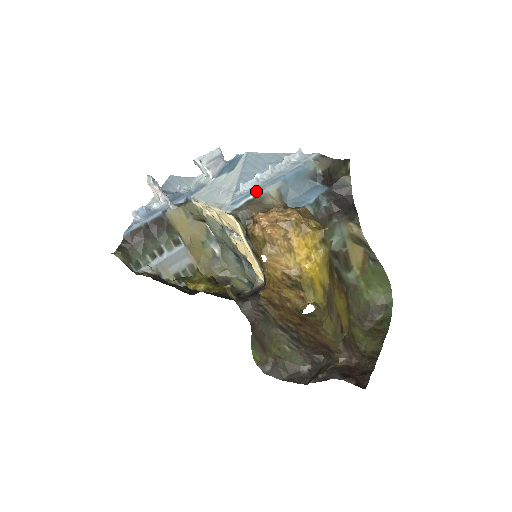
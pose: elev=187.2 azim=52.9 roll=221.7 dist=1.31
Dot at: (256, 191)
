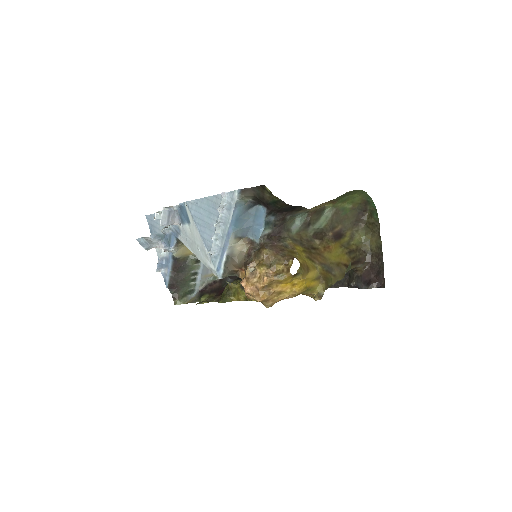
Dot at: (223, 252)
